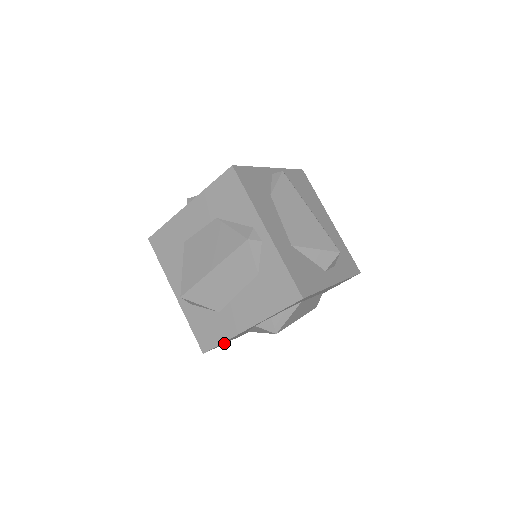
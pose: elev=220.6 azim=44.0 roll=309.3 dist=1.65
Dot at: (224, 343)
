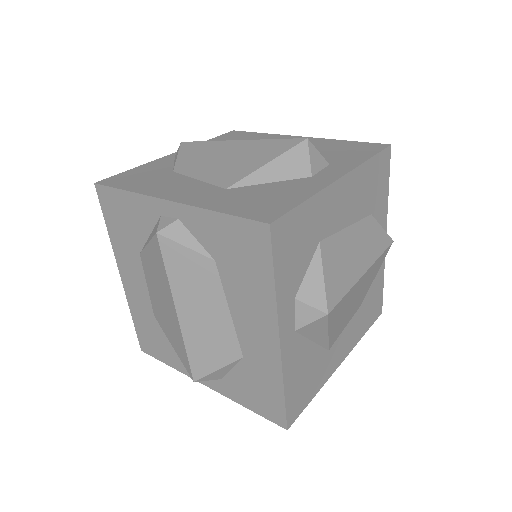
Dot at: (312, 392)
